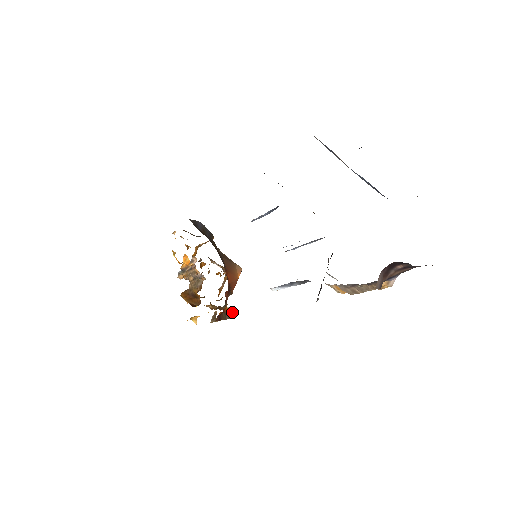
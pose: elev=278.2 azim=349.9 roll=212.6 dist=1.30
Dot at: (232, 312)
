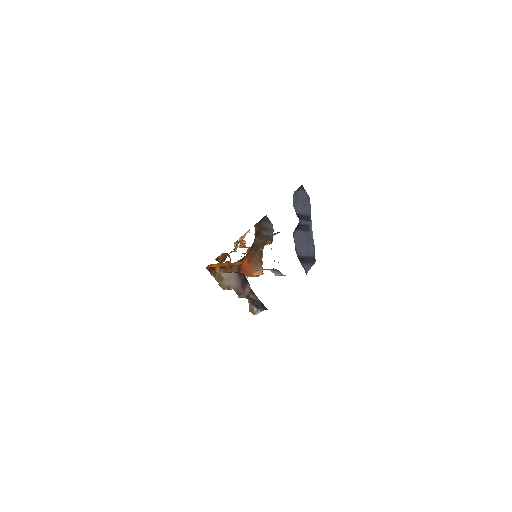
Dot at: (229, 287)
